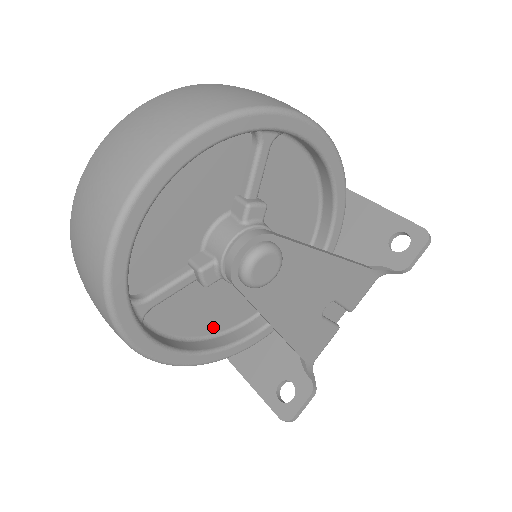
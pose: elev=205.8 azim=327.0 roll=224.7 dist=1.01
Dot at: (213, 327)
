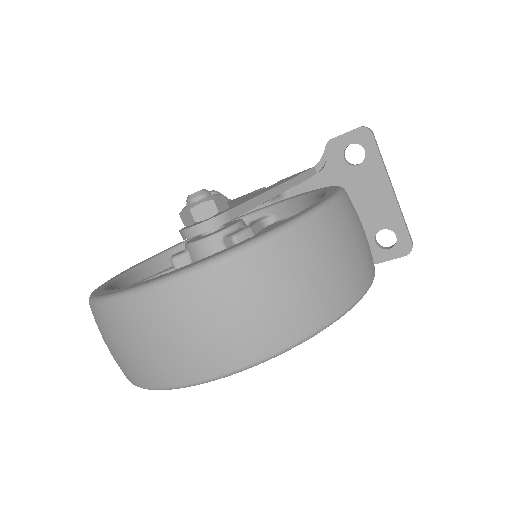
Dot at: occluded
